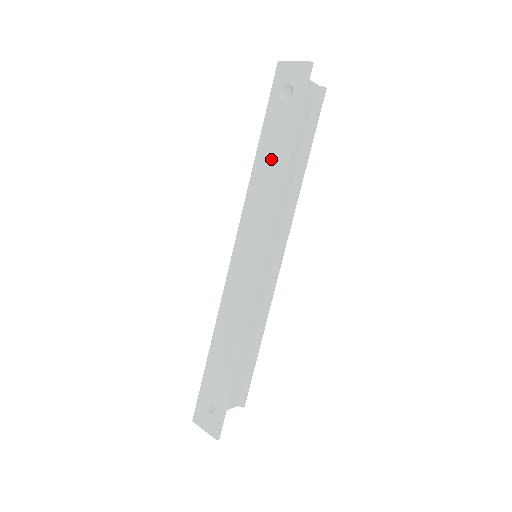
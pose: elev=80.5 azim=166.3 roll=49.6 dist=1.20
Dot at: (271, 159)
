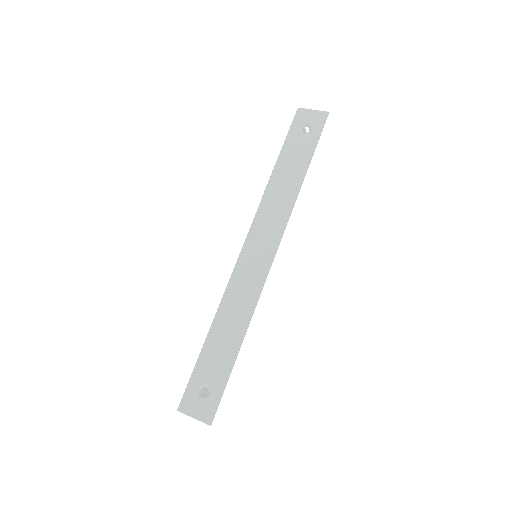
Dot at: (289, 173)
